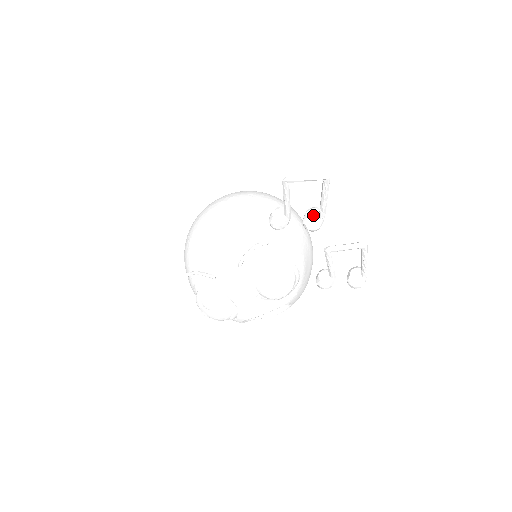
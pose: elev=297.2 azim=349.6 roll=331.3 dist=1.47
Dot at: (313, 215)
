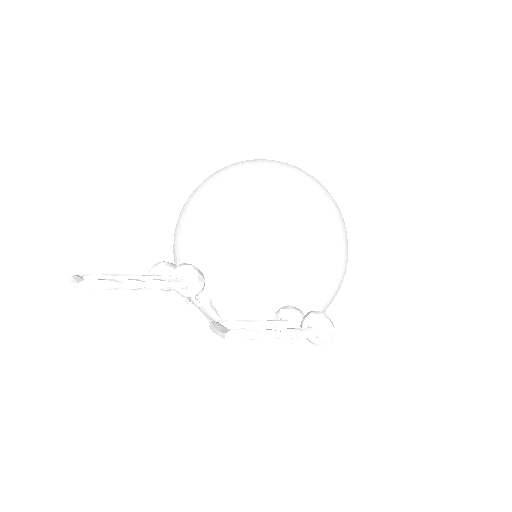
Dot at: occluded
